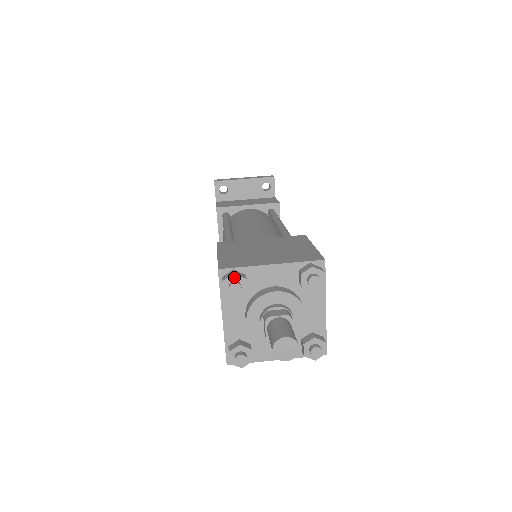
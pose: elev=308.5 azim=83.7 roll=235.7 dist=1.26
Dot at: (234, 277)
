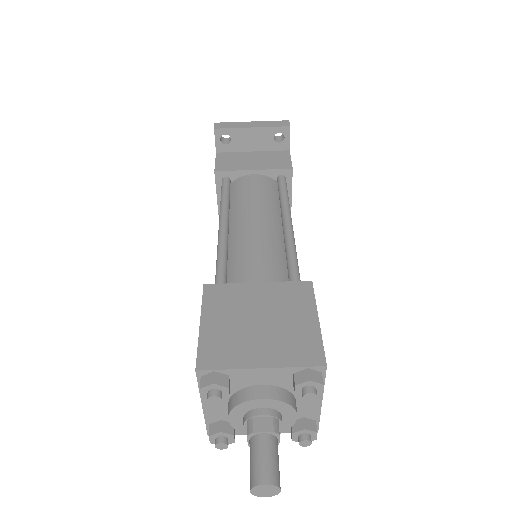
Dot at: (214, 386)
